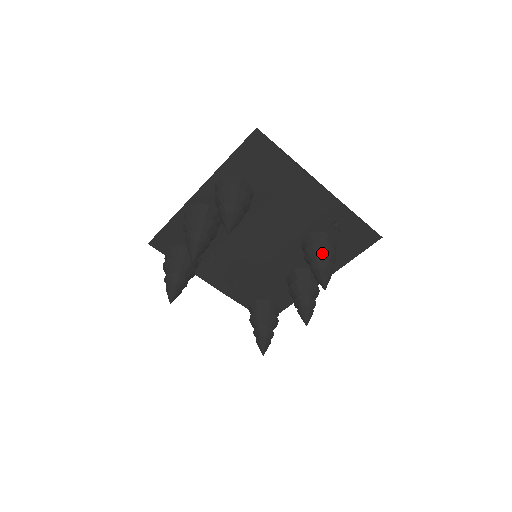
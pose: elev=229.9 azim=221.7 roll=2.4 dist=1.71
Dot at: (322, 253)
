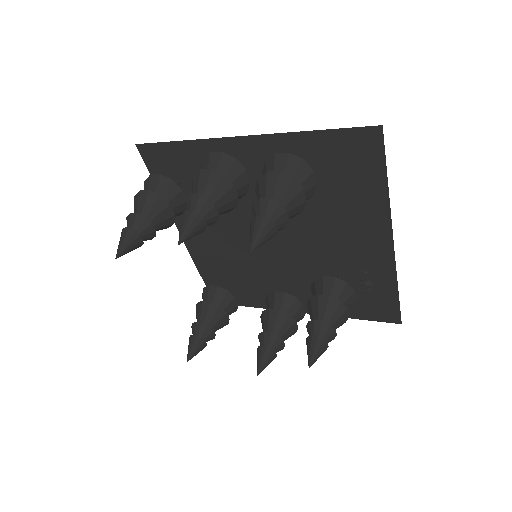
Dot at: (334, 315)
